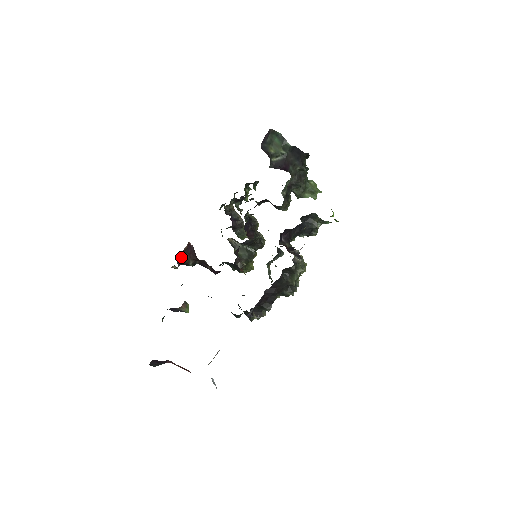
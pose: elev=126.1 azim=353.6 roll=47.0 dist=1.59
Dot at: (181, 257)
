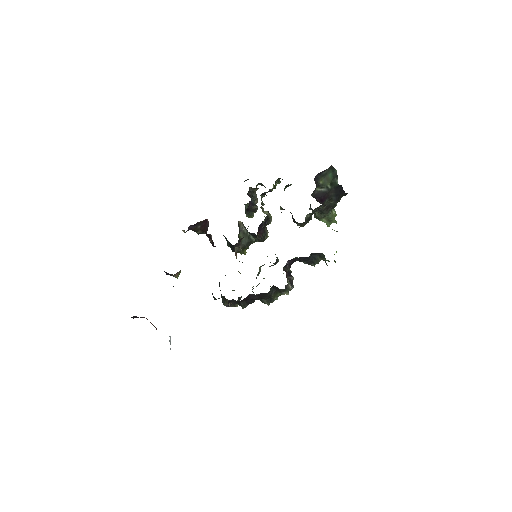
Dot at: (194, 225)
